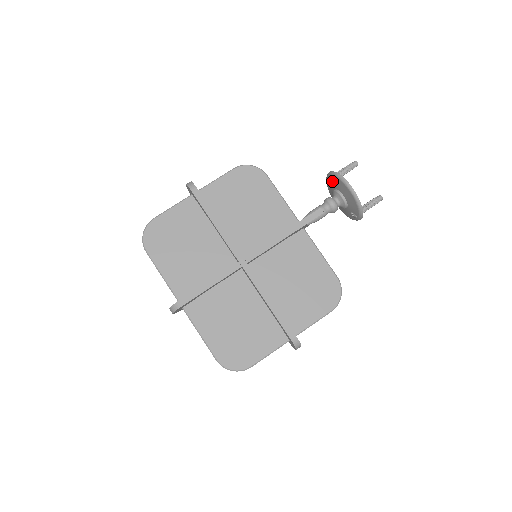
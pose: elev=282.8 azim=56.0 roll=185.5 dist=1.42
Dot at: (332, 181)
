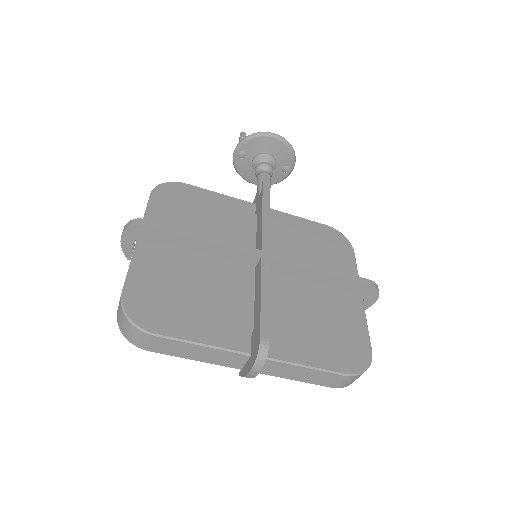
Dot at: (247, 151)
